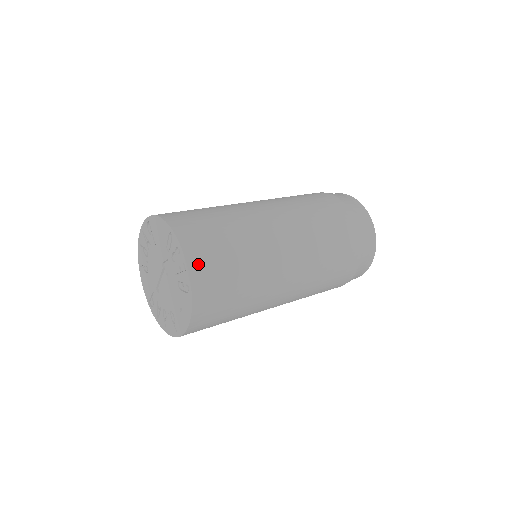
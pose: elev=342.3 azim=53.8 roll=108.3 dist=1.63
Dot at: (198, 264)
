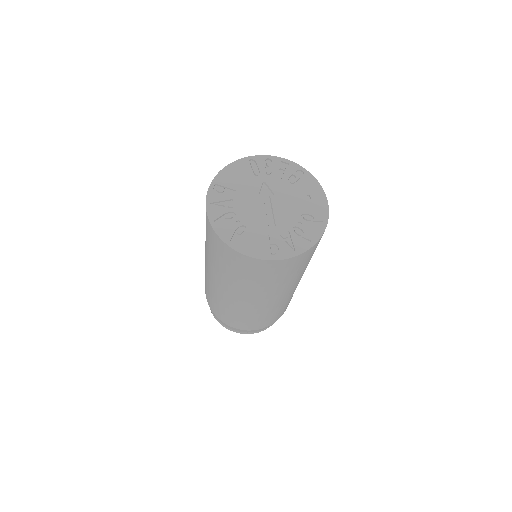
Dot at: occluded
